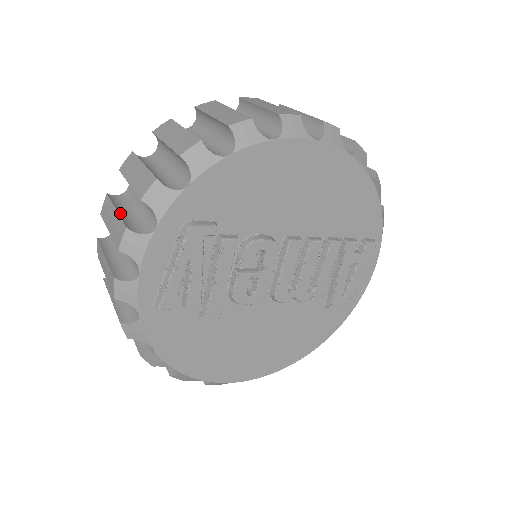
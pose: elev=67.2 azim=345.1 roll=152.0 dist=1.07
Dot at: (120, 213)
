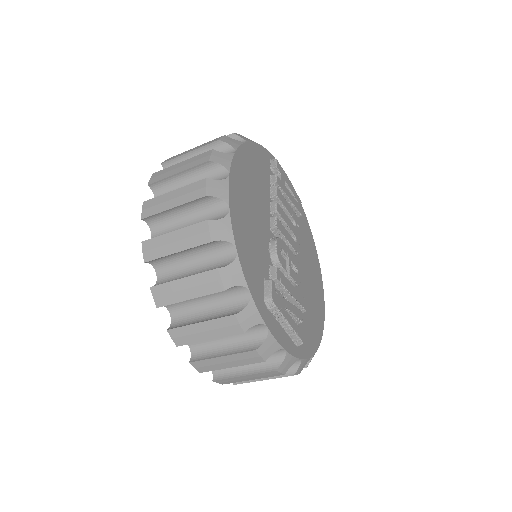
Dot at: (228, 354)
